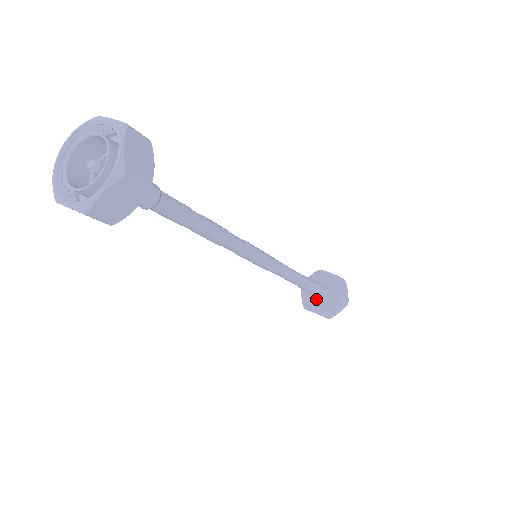
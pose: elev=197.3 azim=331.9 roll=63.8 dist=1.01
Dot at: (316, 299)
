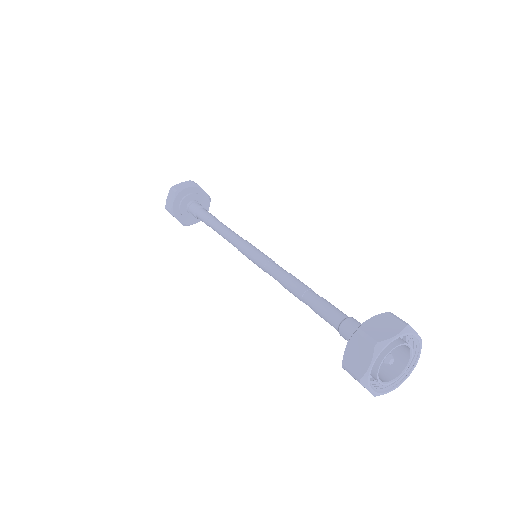
Dot at: (188, 213)
